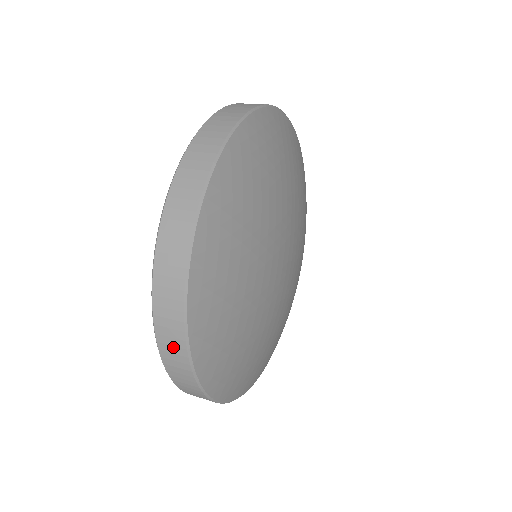
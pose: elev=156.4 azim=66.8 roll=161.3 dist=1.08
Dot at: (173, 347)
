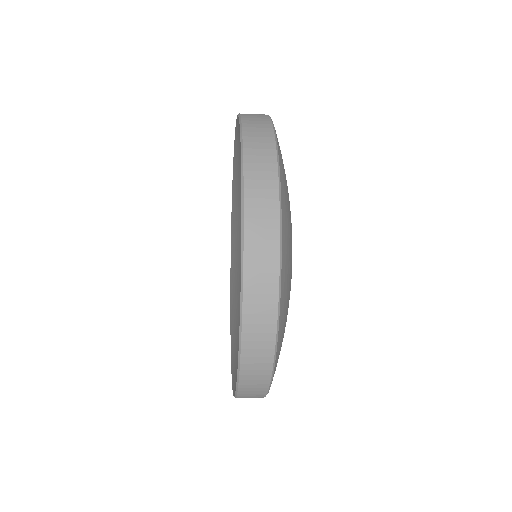
Dot at: (257, 119)
